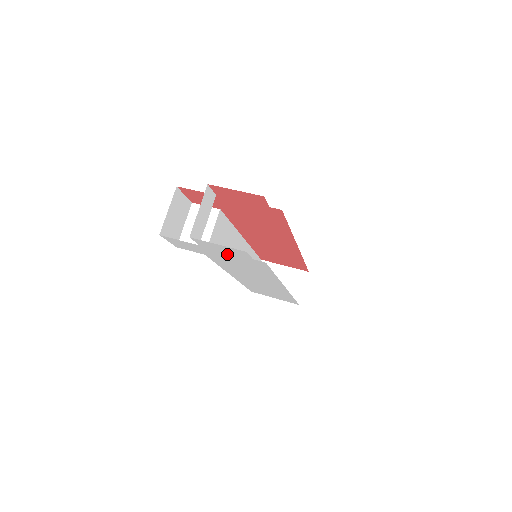
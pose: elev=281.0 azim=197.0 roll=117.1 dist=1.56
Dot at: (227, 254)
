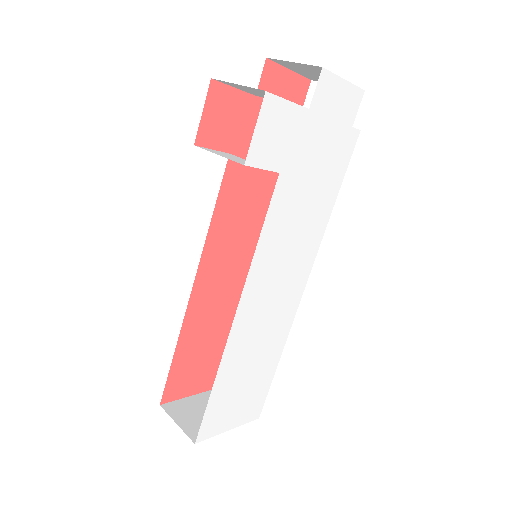
Dot at: (326, 131)
